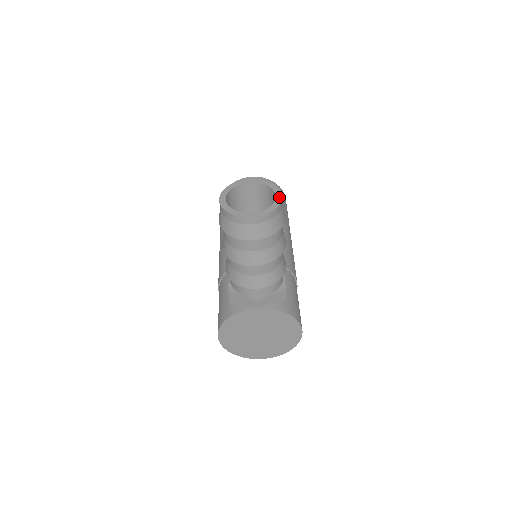
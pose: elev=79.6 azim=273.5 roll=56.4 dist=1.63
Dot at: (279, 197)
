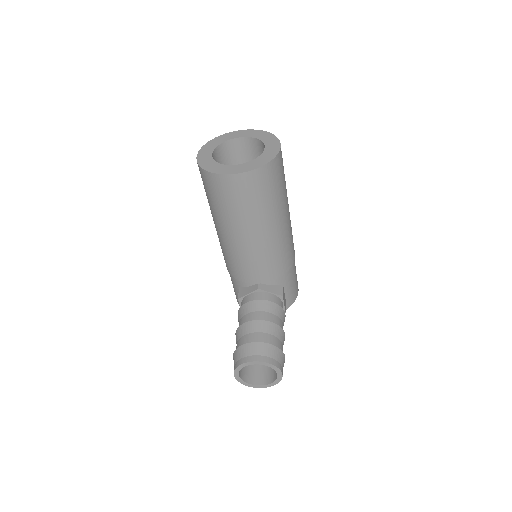
Dot at: (280, 376)
